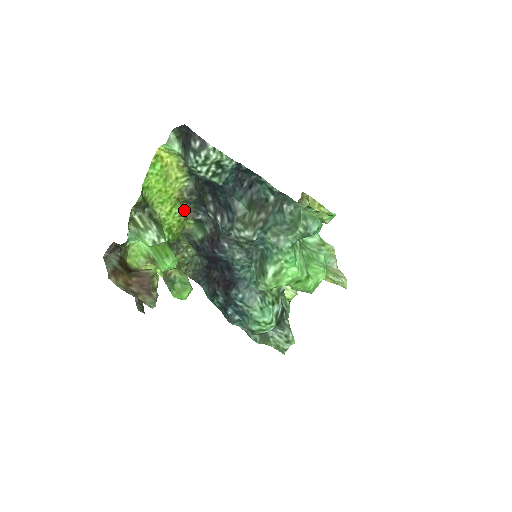
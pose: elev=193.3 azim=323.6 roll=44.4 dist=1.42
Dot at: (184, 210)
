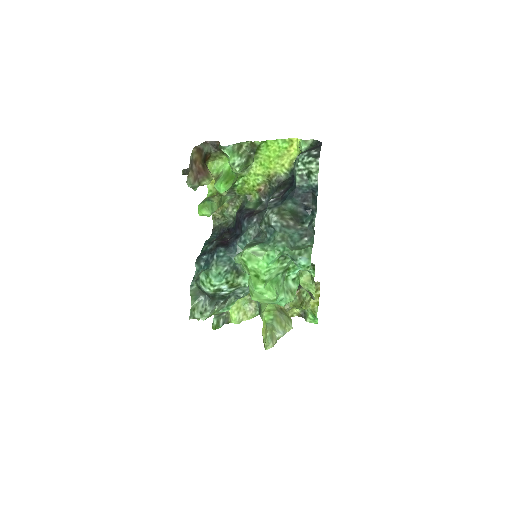
Dot at: (263, 187)
